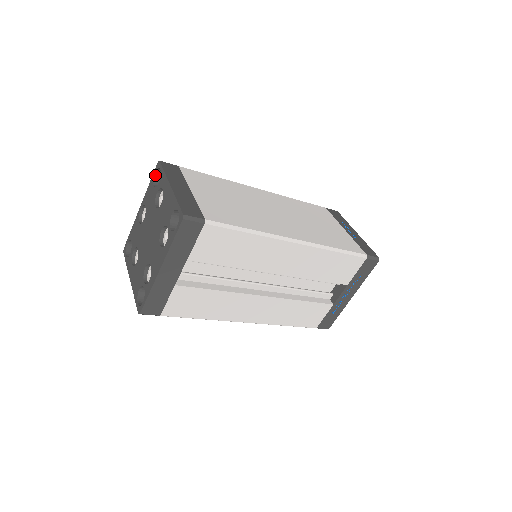
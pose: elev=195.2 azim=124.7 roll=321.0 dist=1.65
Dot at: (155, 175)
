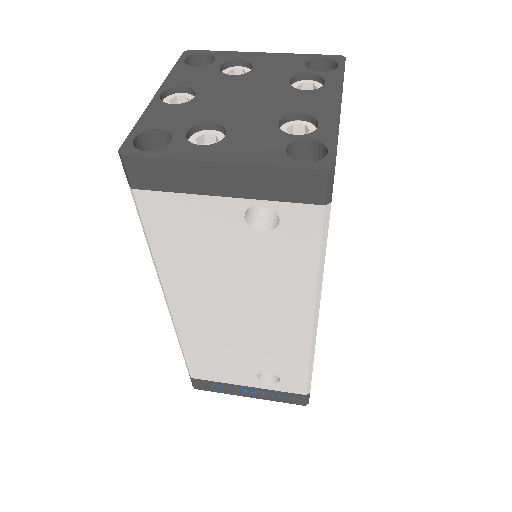
Dot at: (184, 62)
